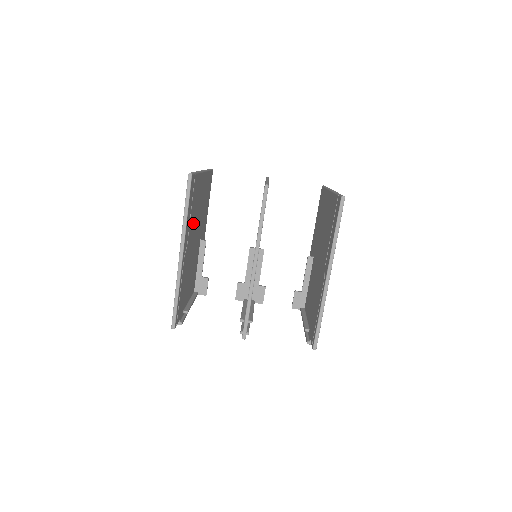
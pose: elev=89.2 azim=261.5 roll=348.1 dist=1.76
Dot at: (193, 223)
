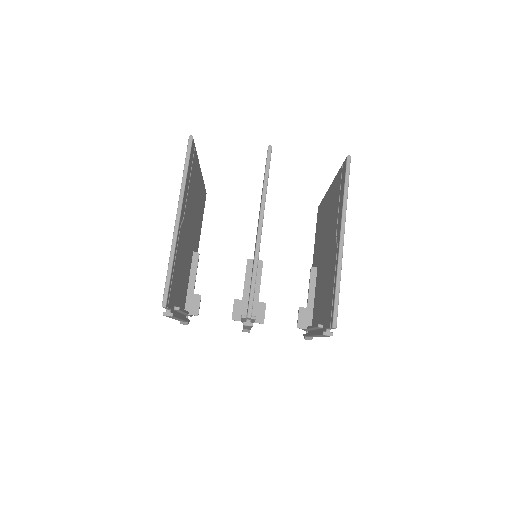
Dot at: (189, 206)
